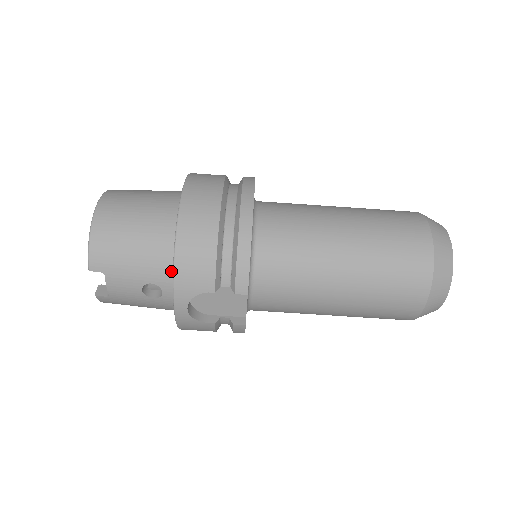
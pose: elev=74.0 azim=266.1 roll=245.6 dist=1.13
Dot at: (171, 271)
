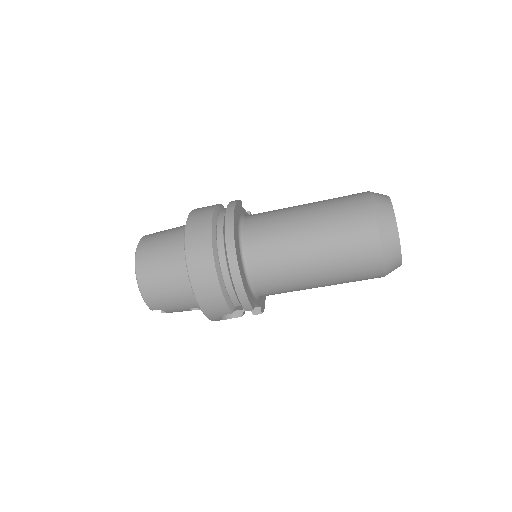
Dot at: occluded
